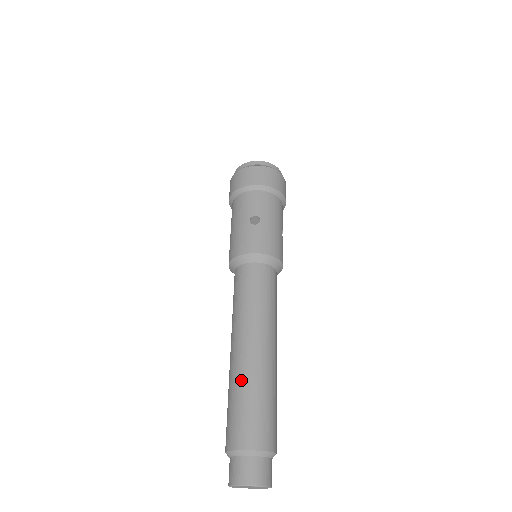
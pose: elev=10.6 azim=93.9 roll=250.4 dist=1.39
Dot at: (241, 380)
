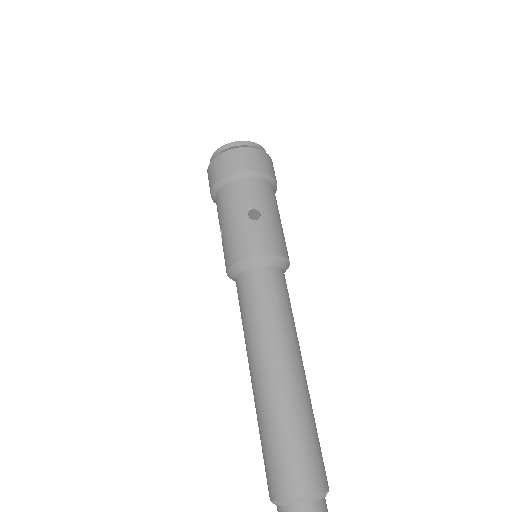
Dot at: (278, 412)
